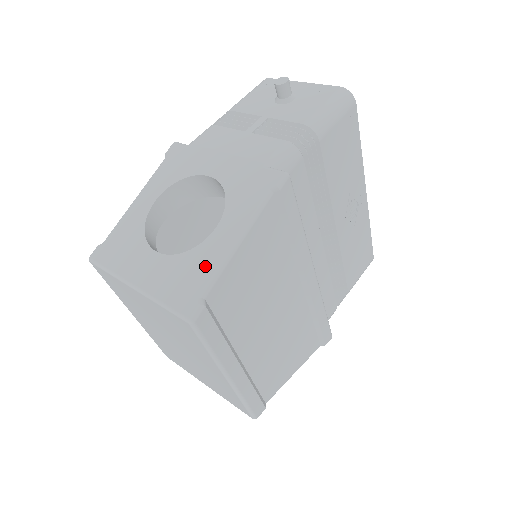
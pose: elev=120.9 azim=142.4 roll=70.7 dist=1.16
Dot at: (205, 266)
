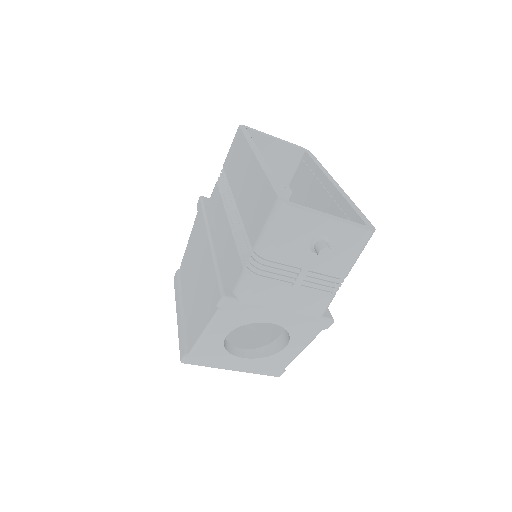
Dot at: (283, 361)
